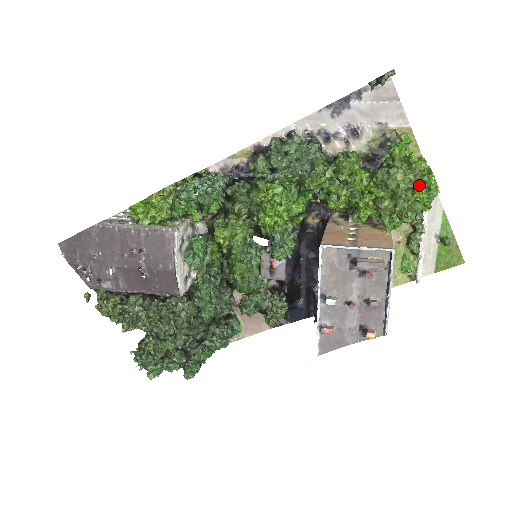
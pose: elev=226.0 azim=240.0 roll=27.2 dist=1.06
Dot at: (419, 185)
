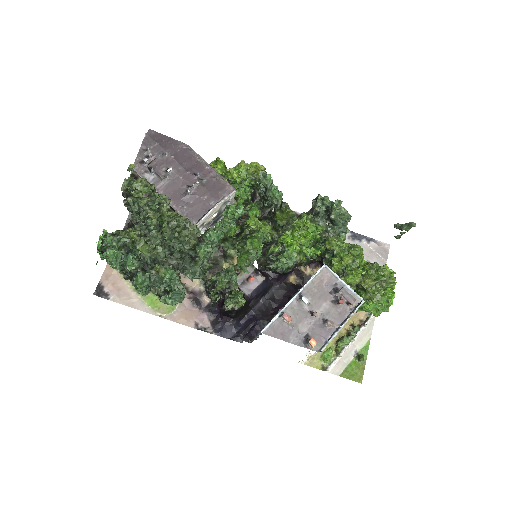
Dot at: (391, 287)
